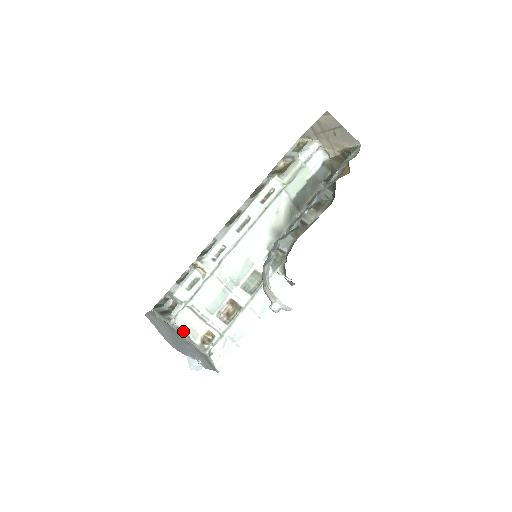
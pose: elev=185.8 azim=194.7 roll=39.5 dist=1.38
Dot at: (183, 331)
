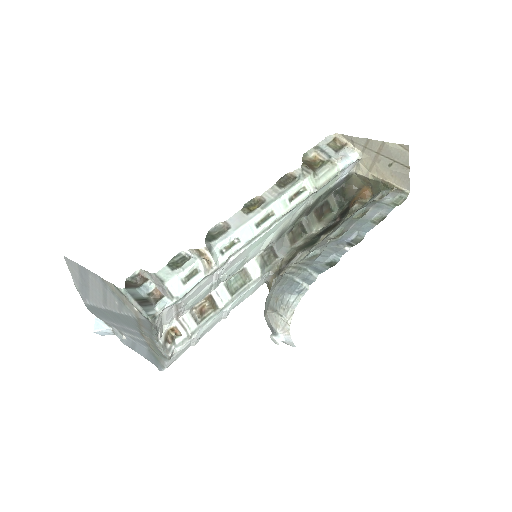
Dot at: (157, 329)
